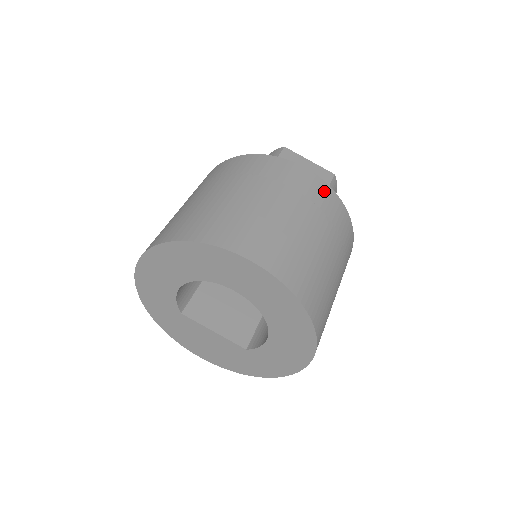
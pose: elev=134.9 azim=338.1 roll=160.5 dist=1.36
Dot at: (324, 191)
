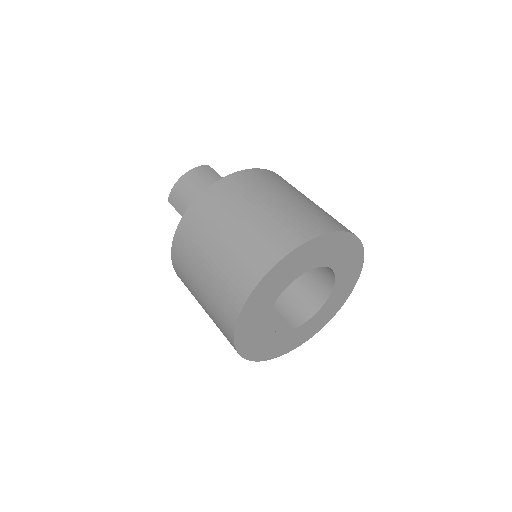
Dot at: occluded
